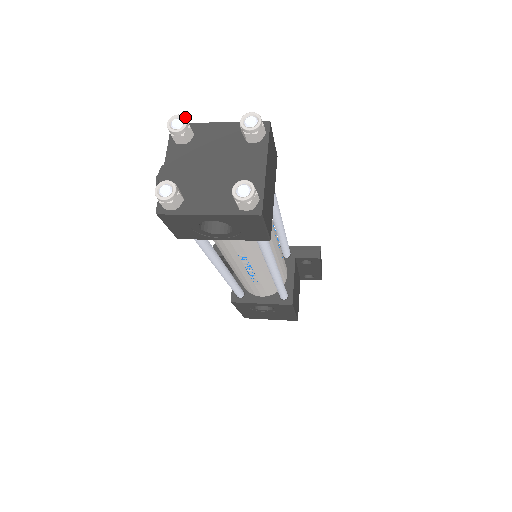
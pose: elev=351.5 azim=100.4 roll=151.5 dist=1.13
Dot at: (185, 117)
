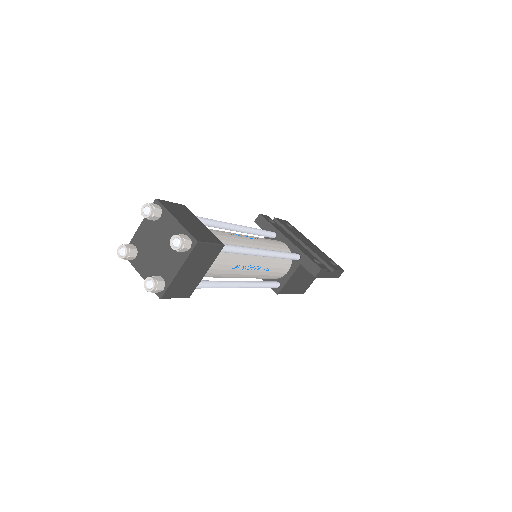
Dot at: (151, 210)
